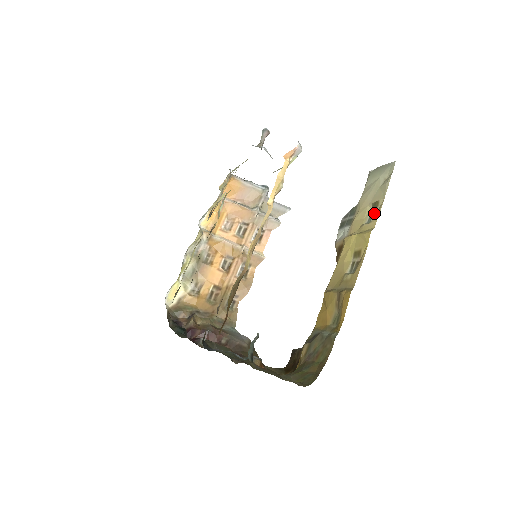
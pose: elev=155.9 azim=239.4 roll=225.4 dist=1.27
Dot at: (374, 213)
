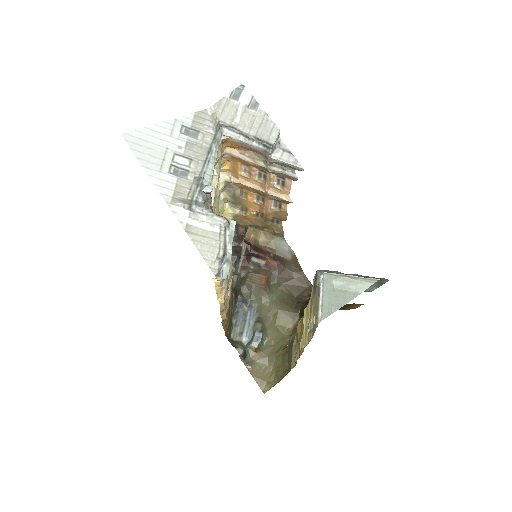
Dot at: occluded
